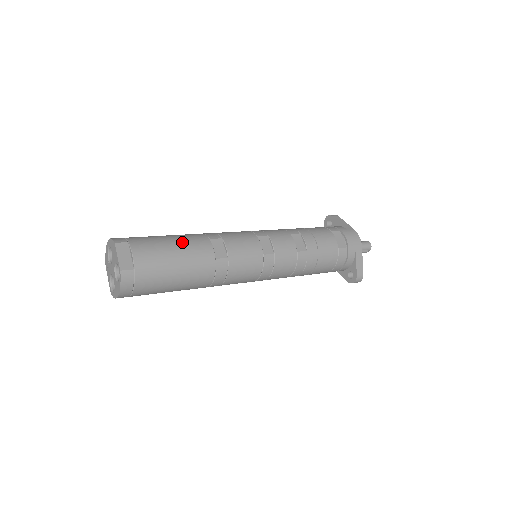
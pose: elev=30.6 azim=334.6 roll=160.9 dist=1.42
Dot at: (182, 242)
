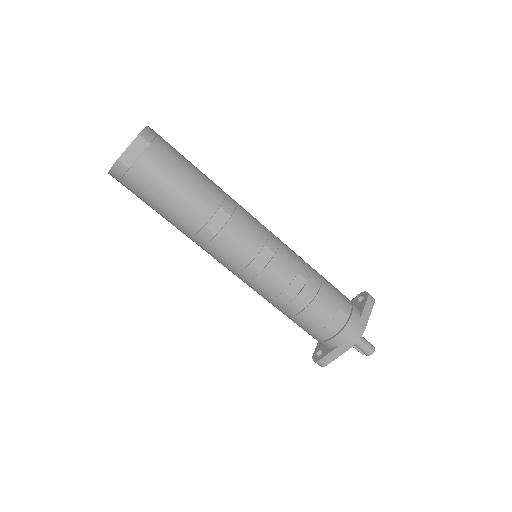
Dot at: (193, 186)
